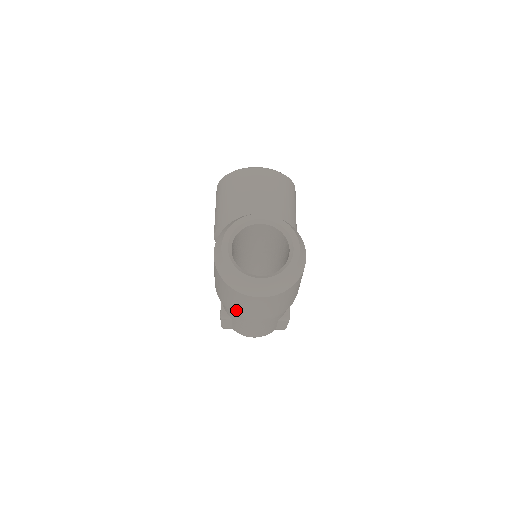
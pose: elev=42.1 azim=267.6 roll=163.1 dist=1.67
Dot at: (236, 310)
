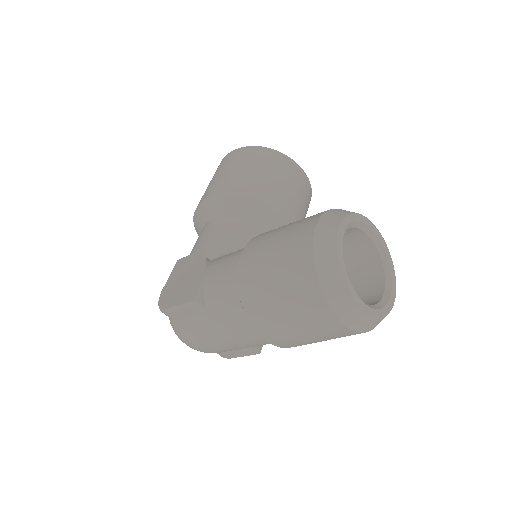
Dot at: (264, 312)
